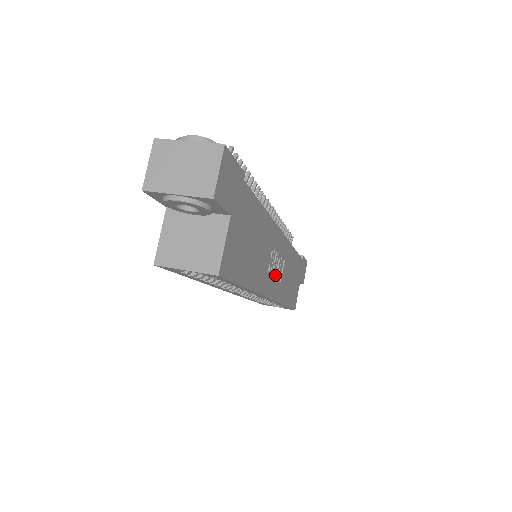
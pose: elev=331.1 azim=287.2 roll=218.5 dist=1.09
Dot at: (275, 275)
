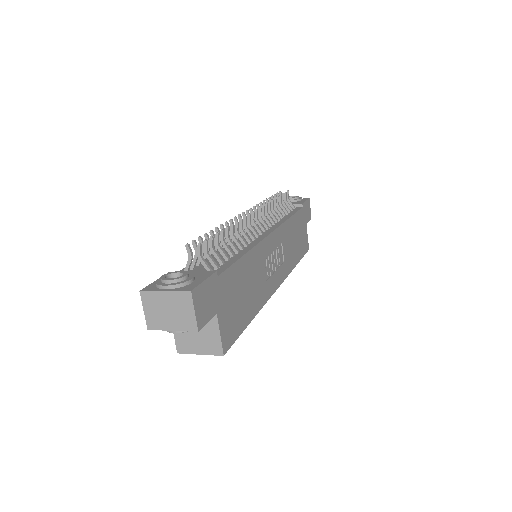
Dot at: (276, 266)
